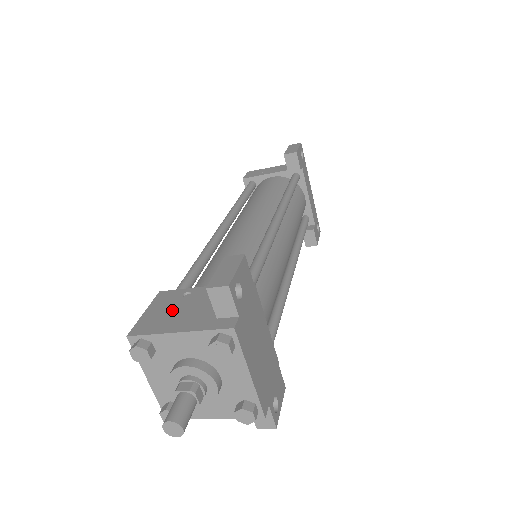
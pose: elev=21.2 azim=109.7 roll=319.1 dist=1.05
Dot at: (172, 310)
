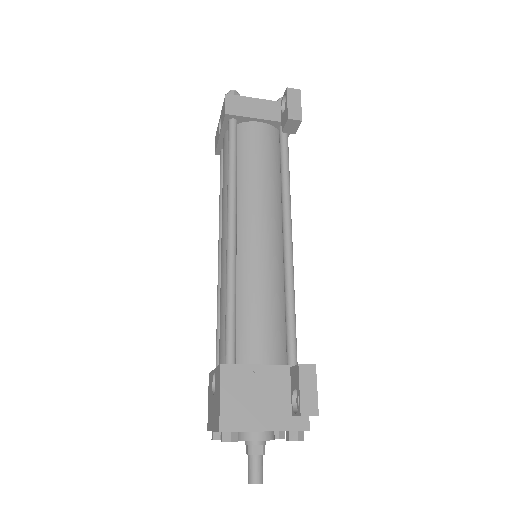
Dot at: (247, 398)
